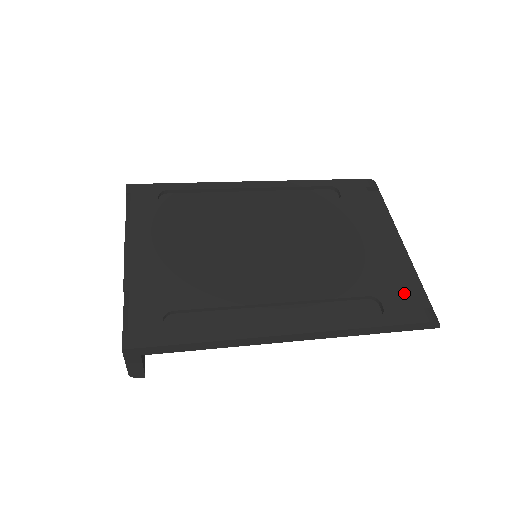
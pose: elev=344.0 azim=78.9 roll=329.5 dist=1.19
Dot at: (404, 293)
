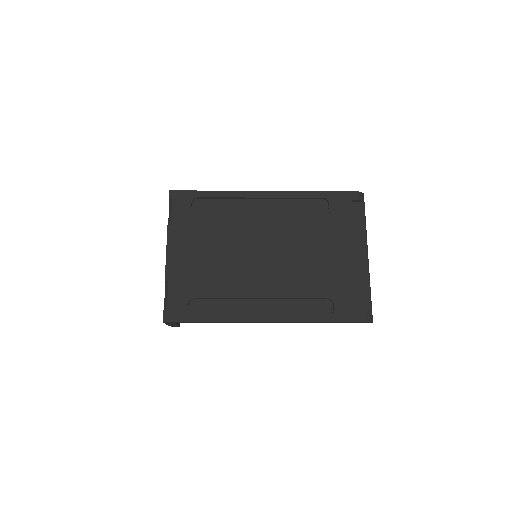
Dot at: (353, 298)
